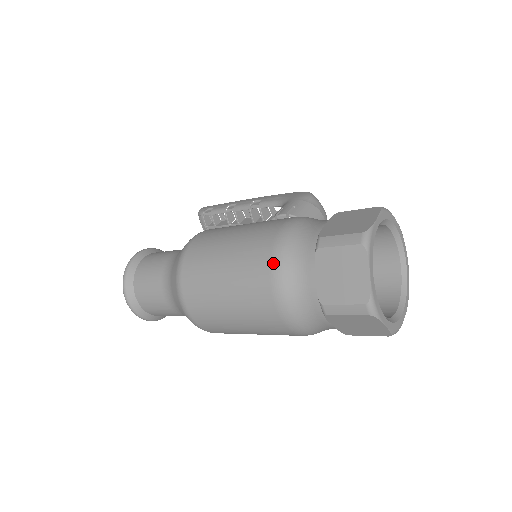
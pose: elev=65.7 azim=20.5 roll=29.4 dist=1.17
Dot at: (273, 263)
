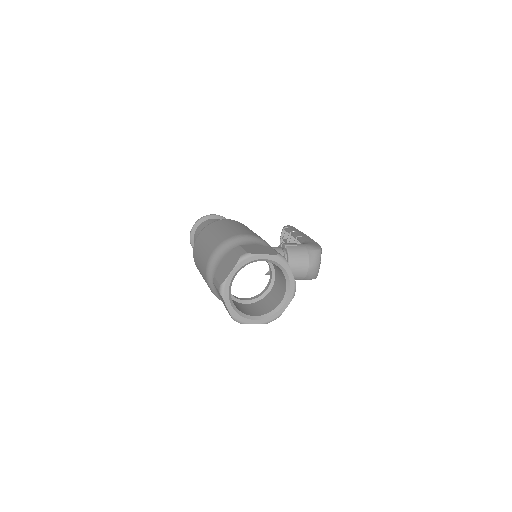
Dot at: (219, 245)
